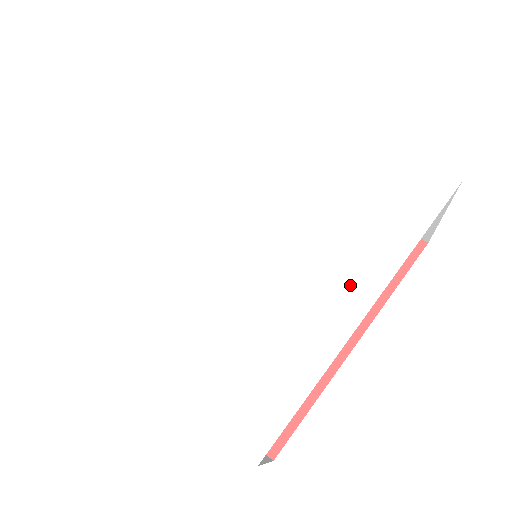
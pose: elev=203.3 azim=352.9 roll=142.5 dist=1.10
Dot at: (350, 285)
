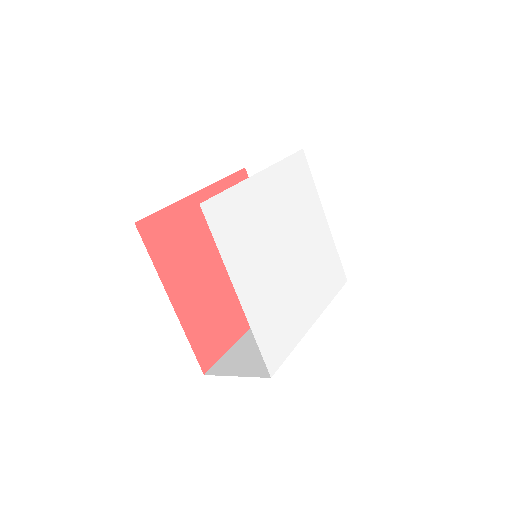
Dot at: (312, 306)
